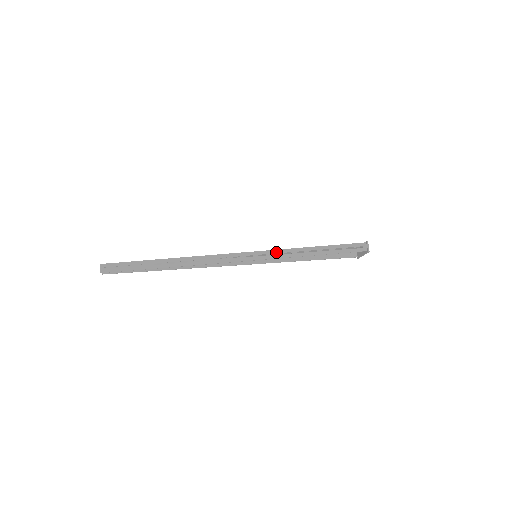
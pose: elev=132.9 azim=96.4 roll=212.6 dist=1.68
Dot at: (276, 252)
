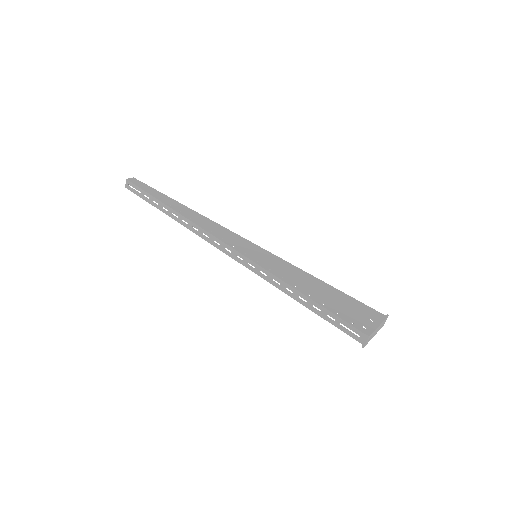
Dot at: (265, 272)
